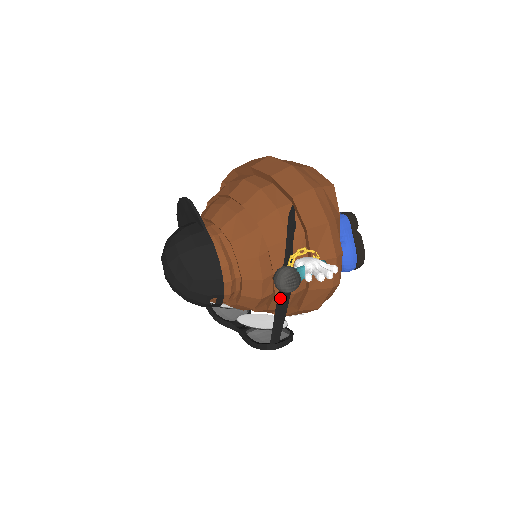
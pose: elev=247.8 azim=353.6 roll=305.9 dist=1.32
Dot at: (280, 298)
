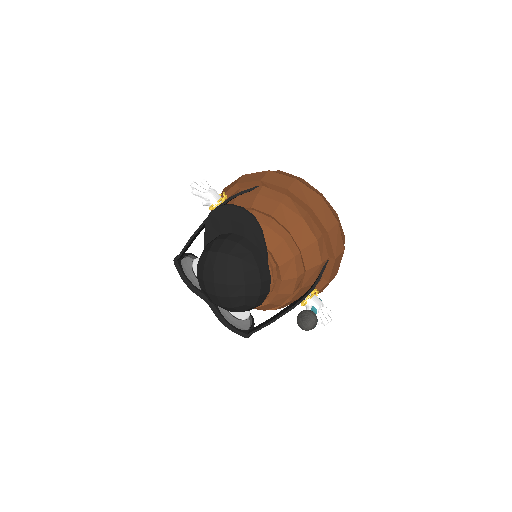
Dot at: occluded
